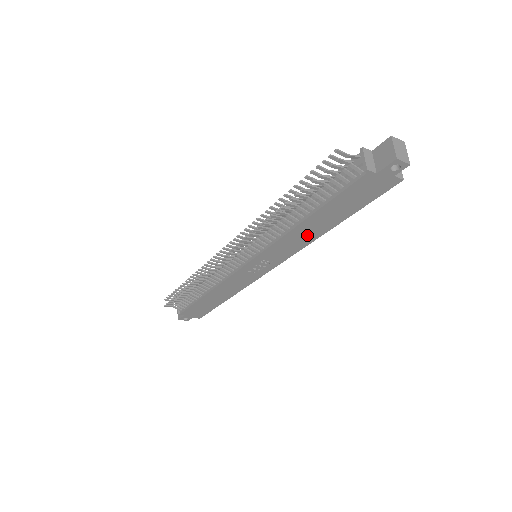
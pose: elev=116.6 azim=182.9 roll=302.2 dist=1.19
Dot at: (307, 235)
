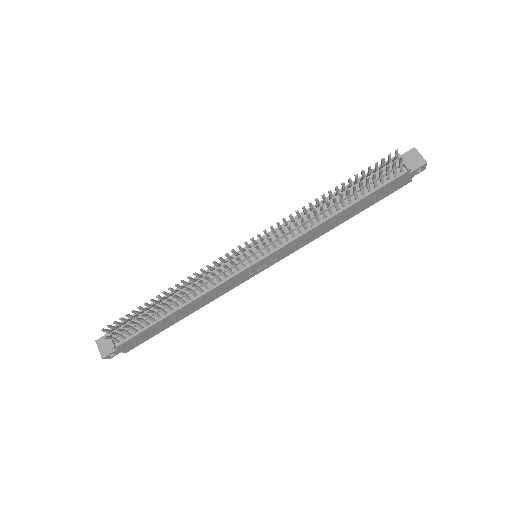
Dot at: (325, 229)
